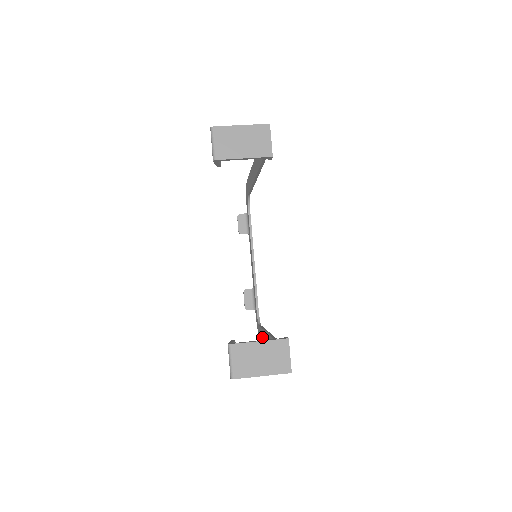
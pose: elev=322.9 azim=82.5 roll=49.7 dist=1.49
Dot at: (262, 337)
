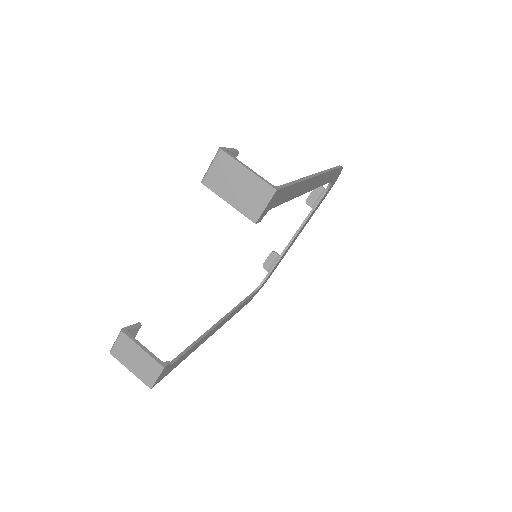
Dot at: occluded
